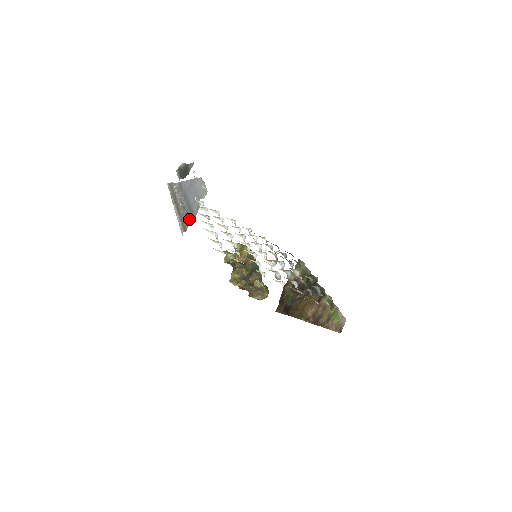
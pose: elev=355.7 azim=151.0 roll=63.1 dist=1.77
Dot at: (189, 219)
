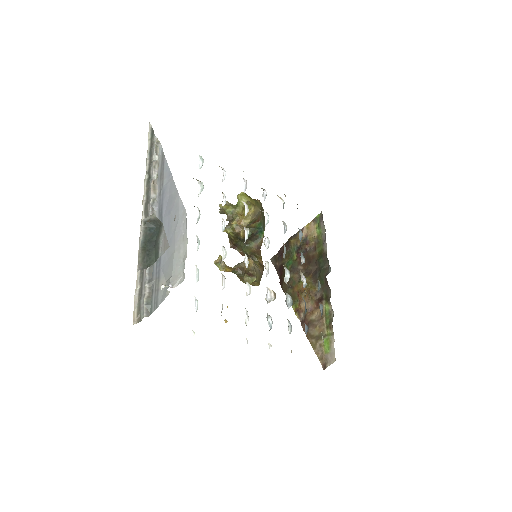
Dot at: (151, 292)
